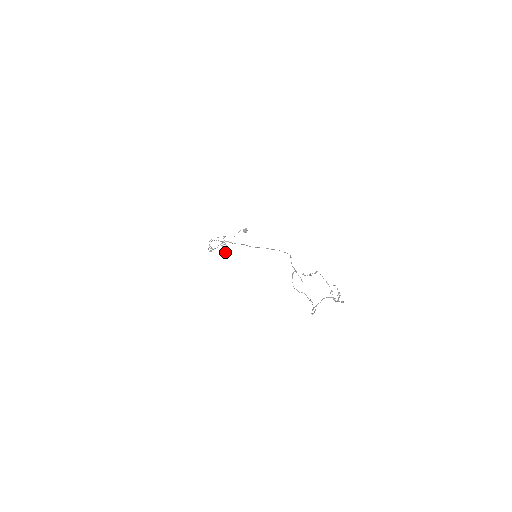
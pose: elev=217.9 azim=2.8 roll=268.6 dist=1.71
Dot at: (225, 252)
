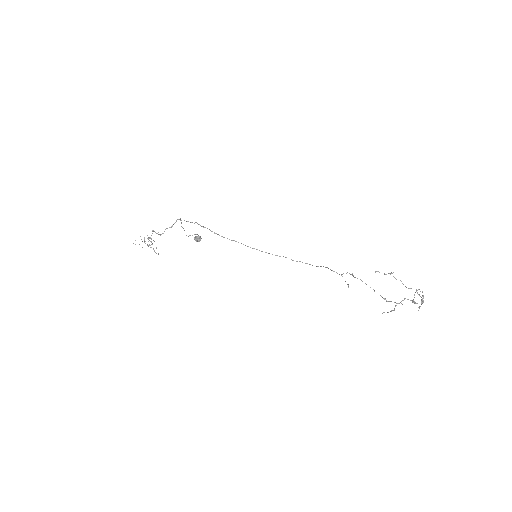
Dot at: (155, 252)
